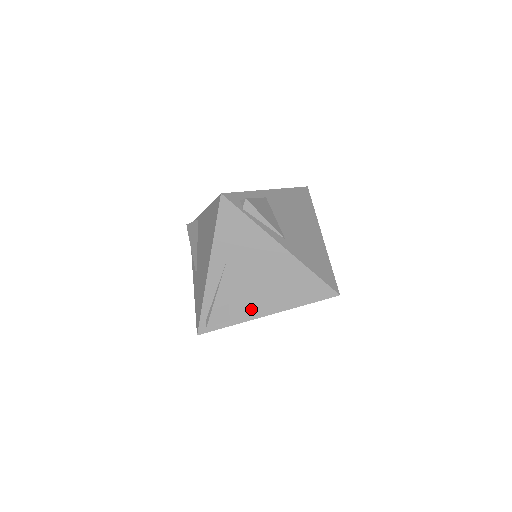
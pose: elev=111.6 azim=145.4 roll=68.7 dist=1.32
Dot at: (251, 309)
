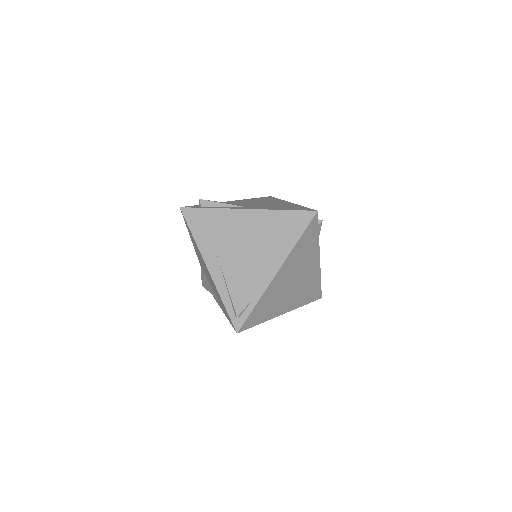
Dot at: (261, 276)
